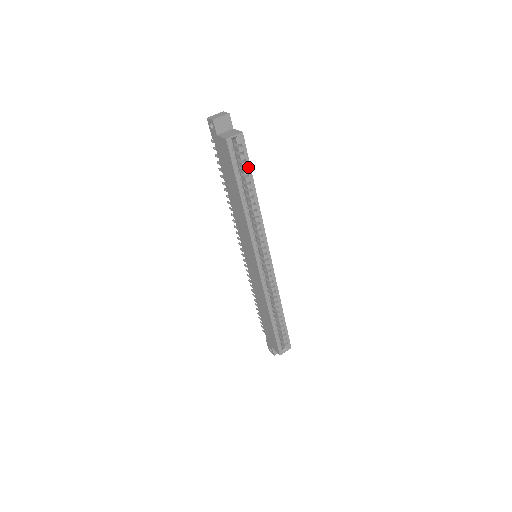
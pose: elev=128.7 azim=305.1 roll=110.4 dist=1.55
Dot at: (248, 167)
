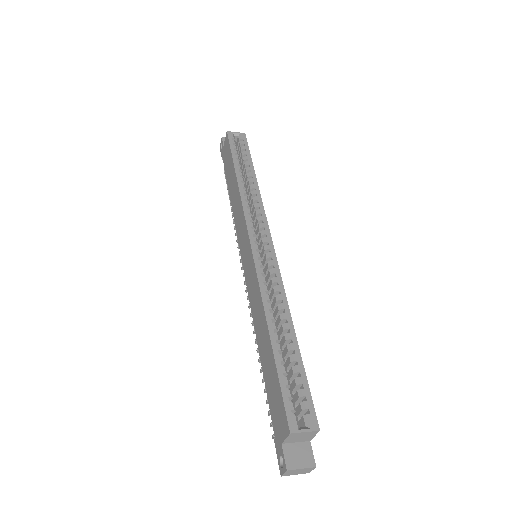
Dot at: (248, 155)
